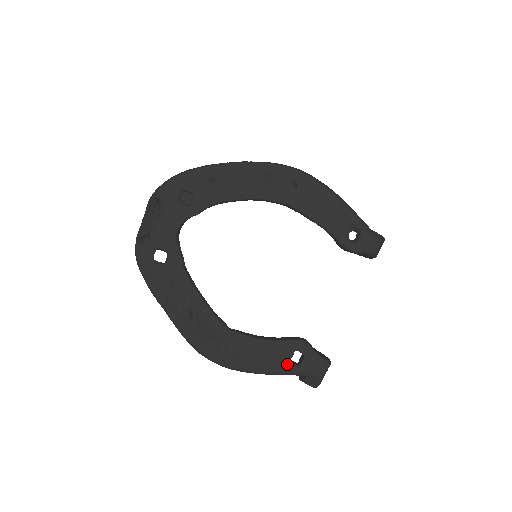
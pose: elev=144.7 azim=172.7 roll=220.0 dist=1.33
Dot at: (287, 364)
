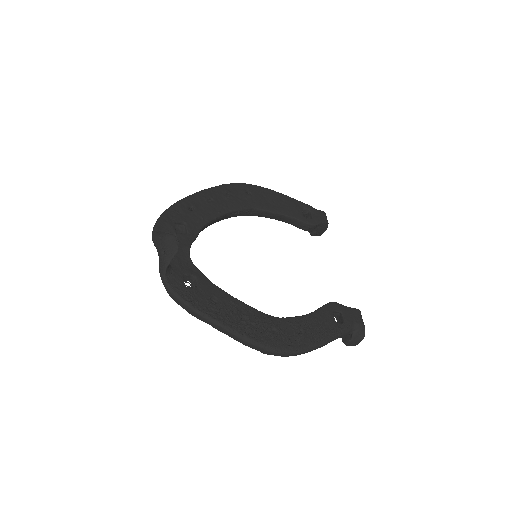
Dot at: (335, 325)
